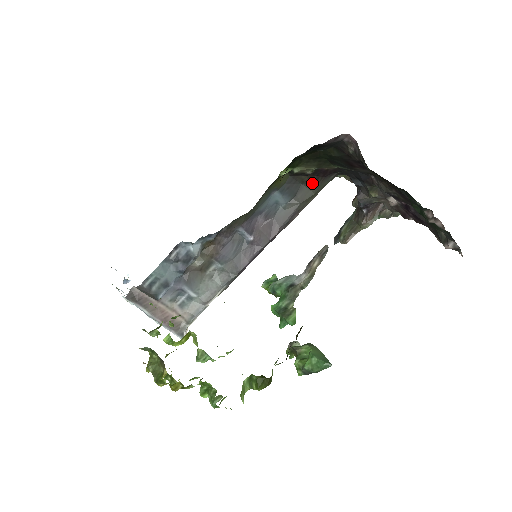
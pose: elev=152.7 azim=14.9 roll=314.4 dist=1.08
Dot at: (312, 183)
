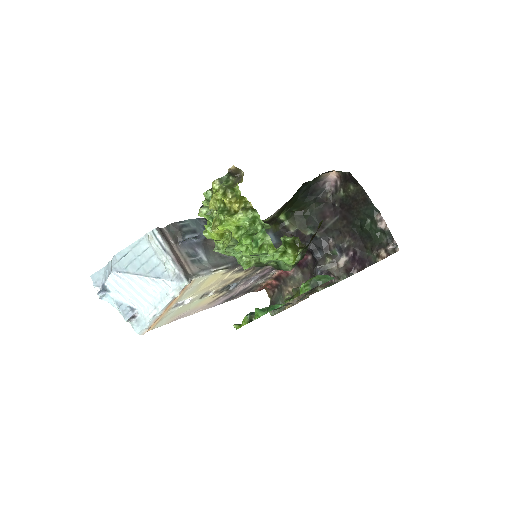
Dot at: occluded
